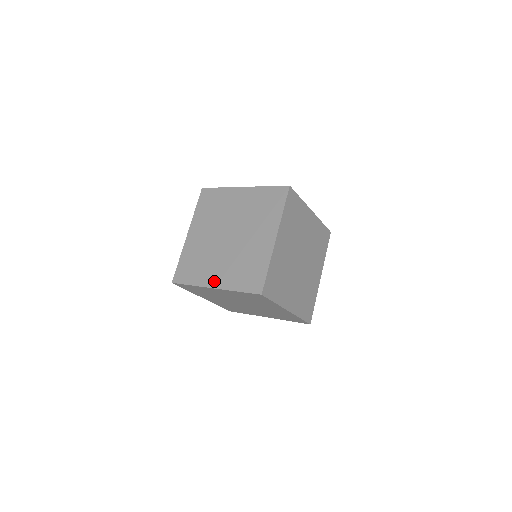
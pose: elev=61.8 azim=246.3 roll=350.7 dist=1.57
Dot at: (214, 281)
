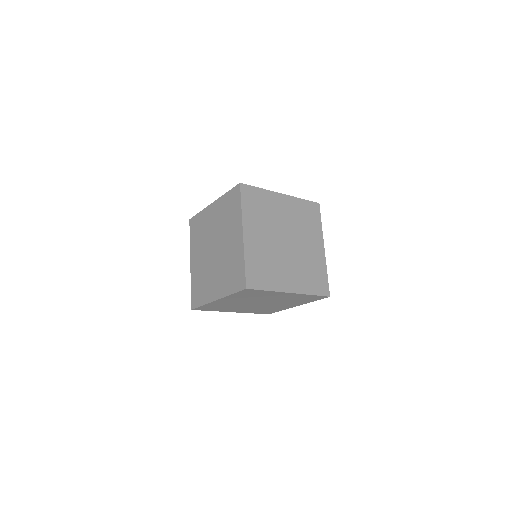
Dot at: (215, 294)
